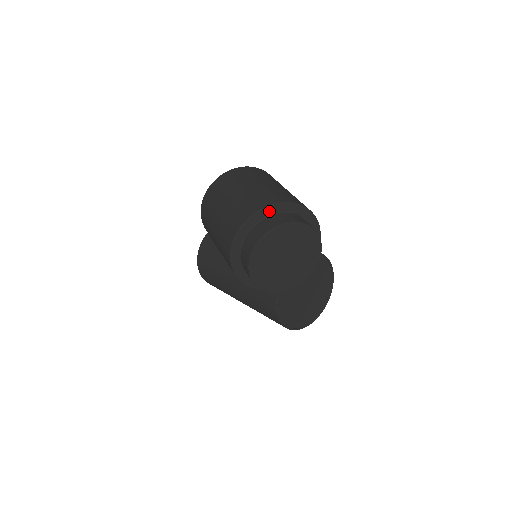
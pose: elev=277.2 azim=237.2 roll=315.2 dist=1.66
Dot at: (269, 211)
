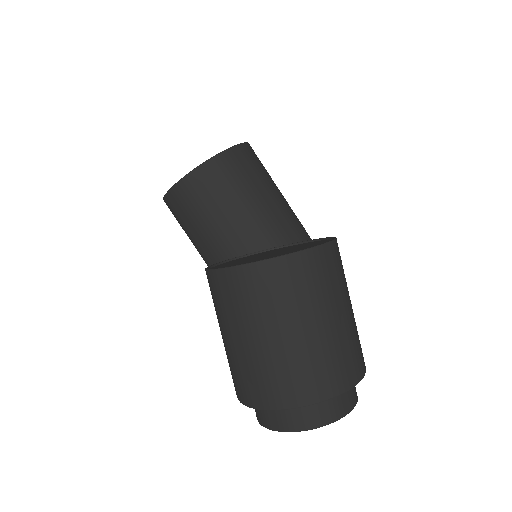
Dot at: (319, 399)
